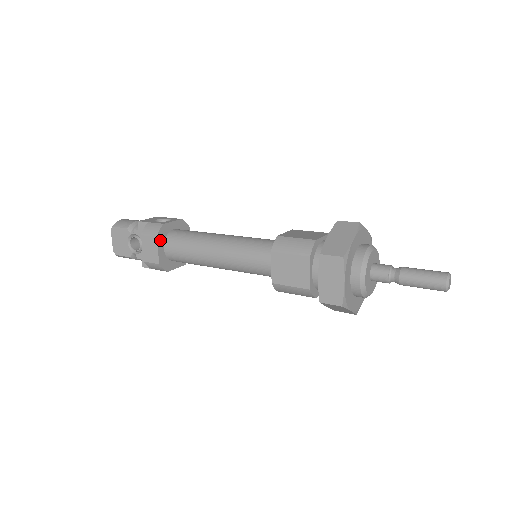
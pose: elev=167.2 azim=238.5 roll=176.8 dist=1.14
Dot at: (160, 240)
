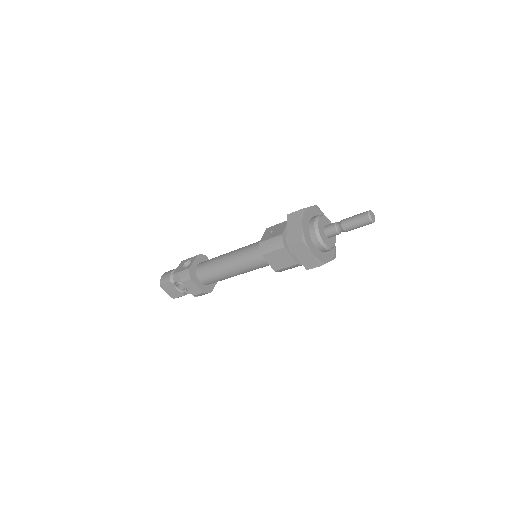
Dot at: (194, 279)
